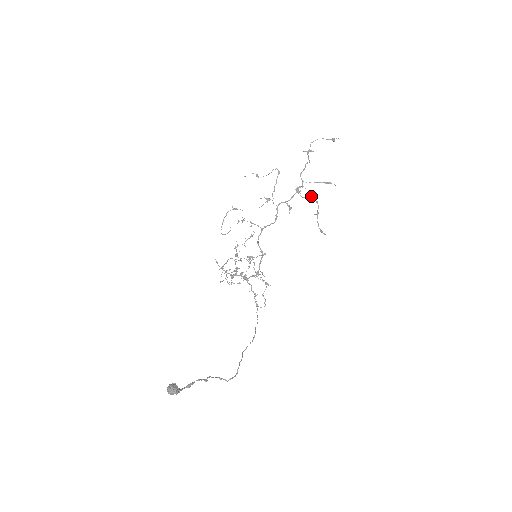
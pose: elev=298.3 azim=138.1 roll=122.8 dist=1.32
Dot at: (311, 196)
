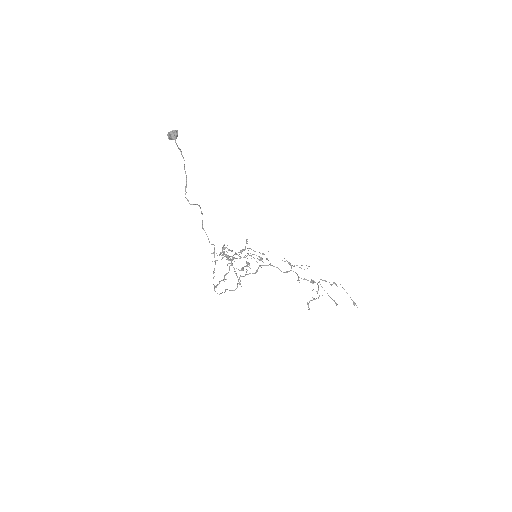
Dot at: occluded
